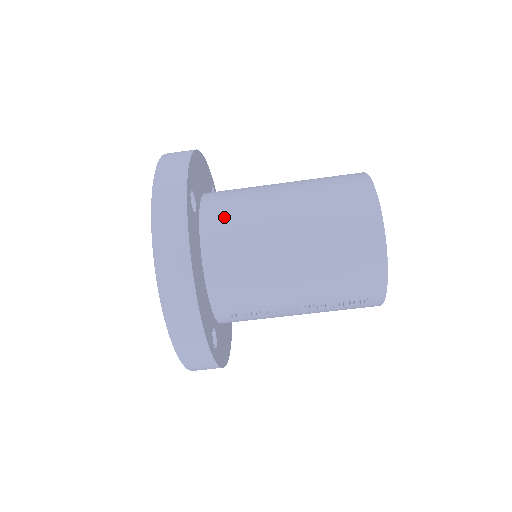
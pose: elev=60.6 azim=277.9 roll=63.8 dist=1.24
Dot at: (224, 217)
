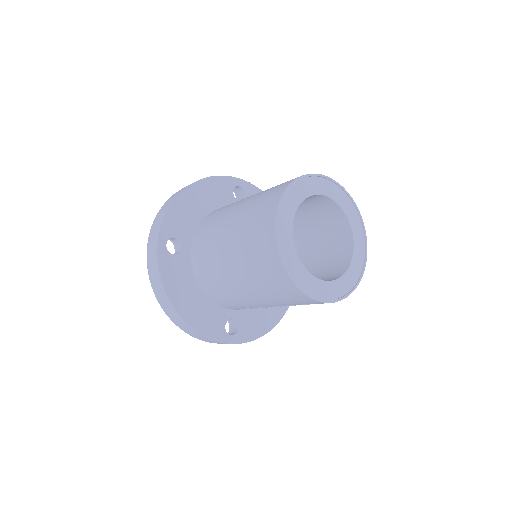
Dot at: (200, 249)
